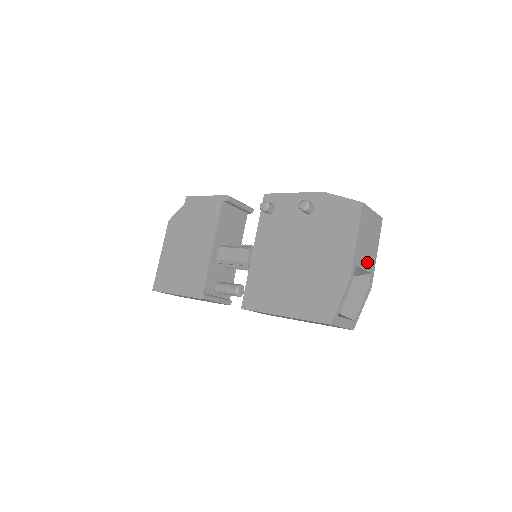
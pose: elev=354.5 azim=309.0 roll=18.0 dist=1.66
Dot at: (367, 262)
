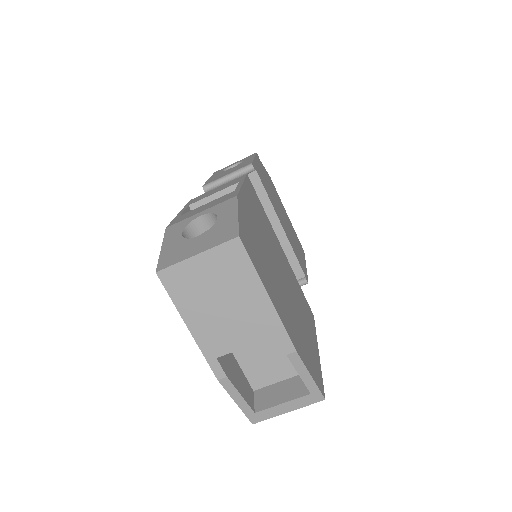
Dot at: (248, 331)
